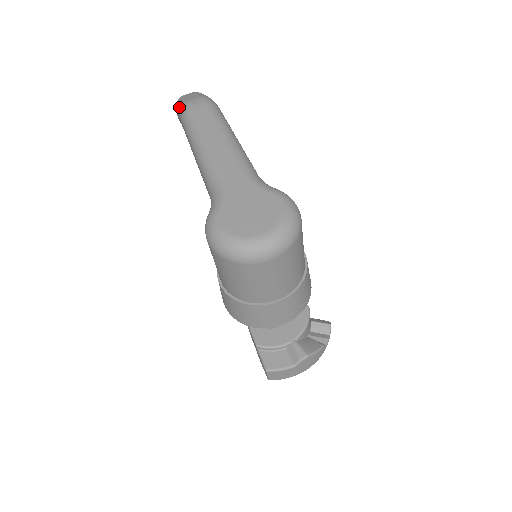
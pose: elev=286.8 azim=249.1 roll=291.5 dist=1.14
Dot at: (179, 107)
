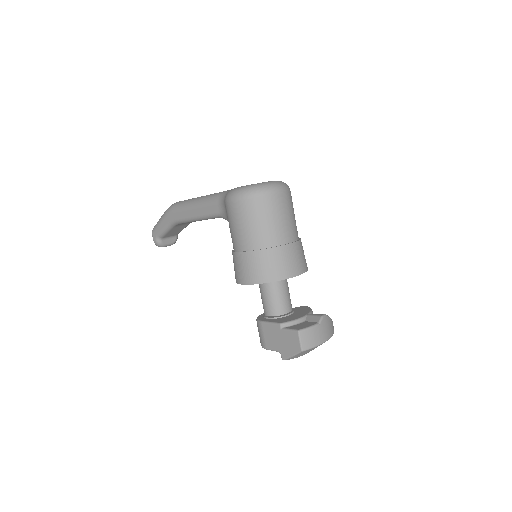
Dot at: (163, 214)
